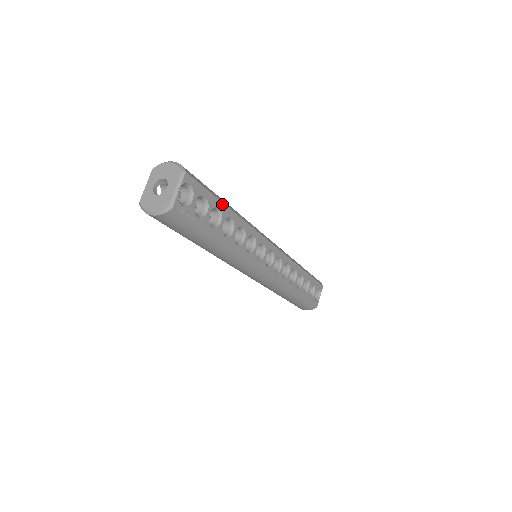
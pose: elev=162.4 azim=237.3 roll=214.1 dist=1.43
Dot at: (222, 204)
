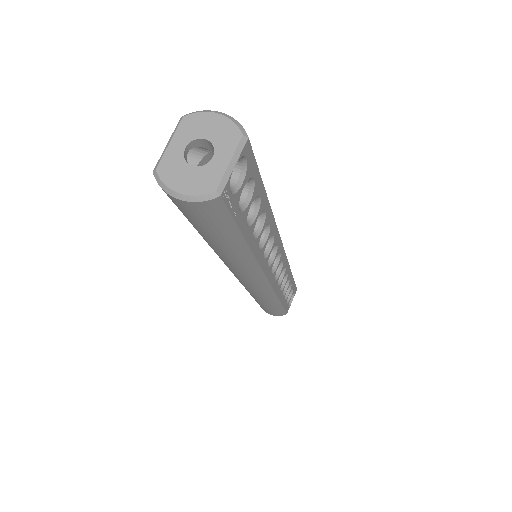
Dot at: (264, 191)
